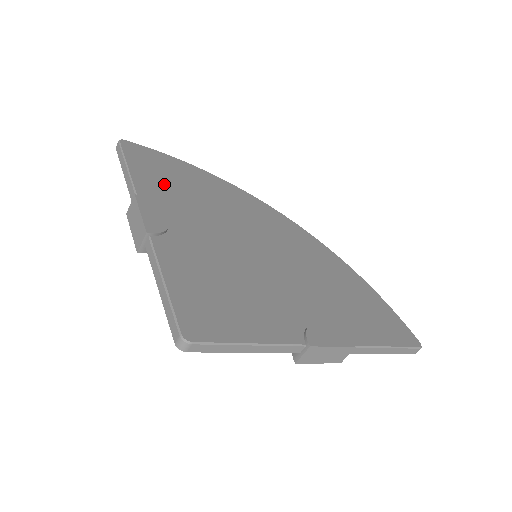
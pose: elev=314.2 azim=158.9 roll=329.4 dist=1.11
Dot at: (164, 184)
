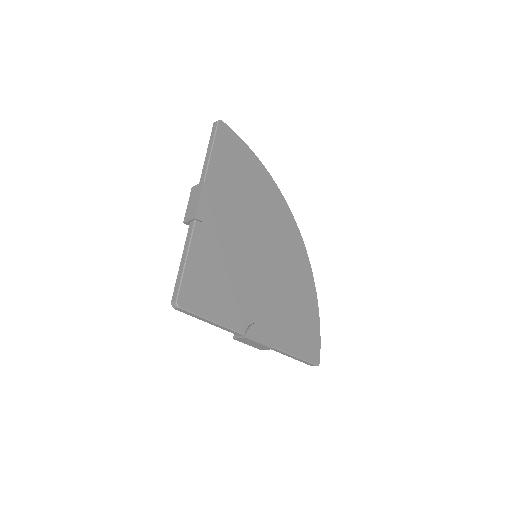
Dot at: (228, 175)
